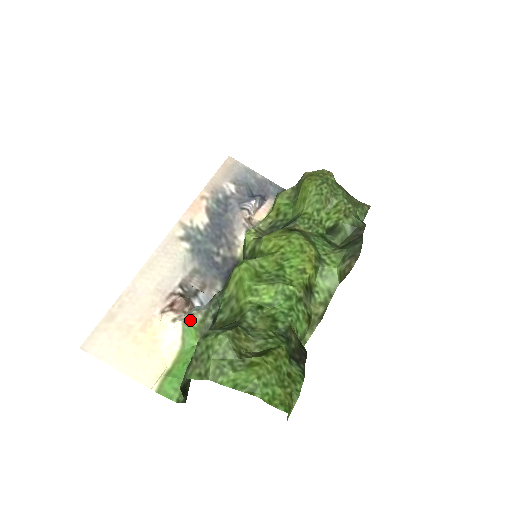
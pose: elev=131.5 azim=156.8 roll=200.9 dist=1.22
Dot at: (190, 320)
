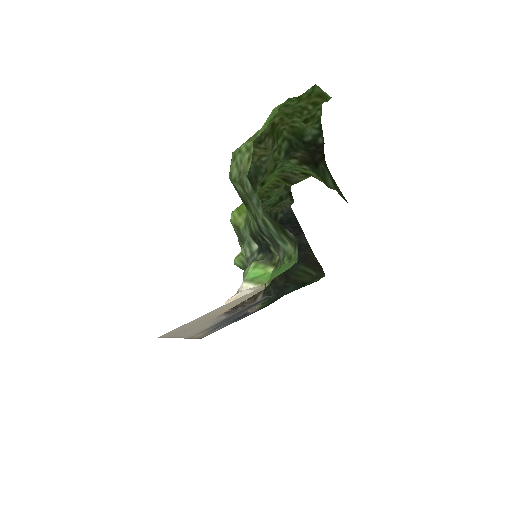
Dot at: (246, 273)
